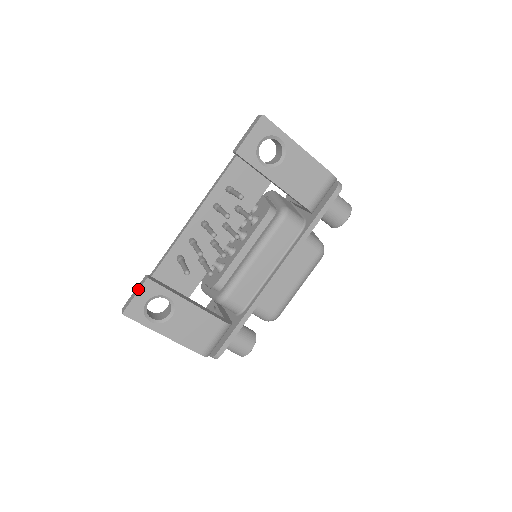
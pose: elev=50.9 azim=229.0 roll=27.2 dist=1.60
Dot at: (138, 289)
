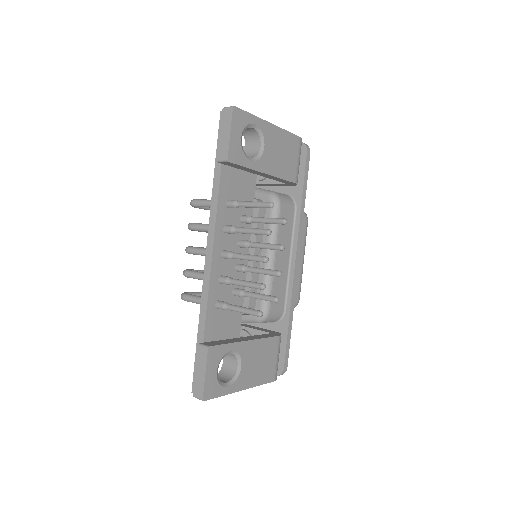
Dot at: (204, 365)
